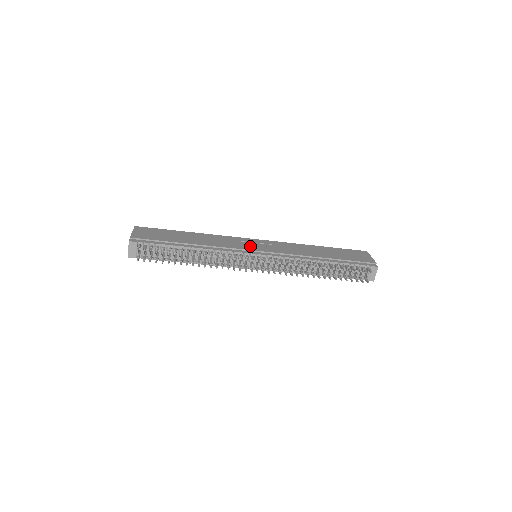
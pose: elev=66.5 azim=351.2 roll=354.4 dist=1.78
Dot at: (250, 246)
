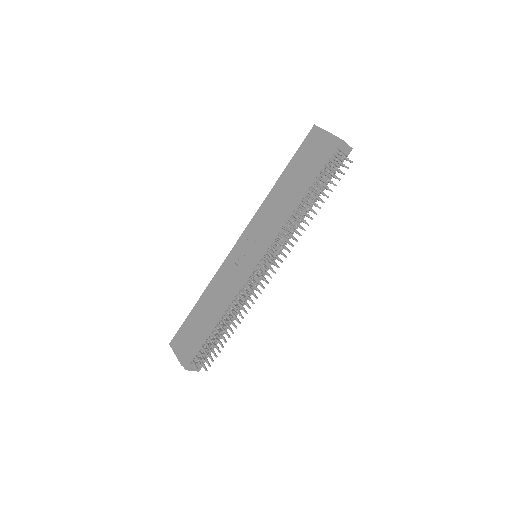
Dot at: (244, 260)
